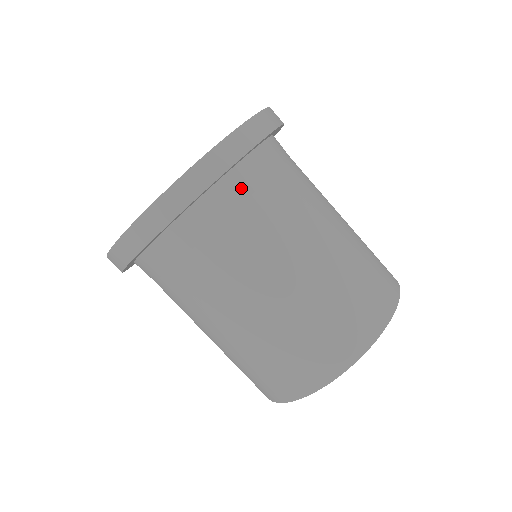
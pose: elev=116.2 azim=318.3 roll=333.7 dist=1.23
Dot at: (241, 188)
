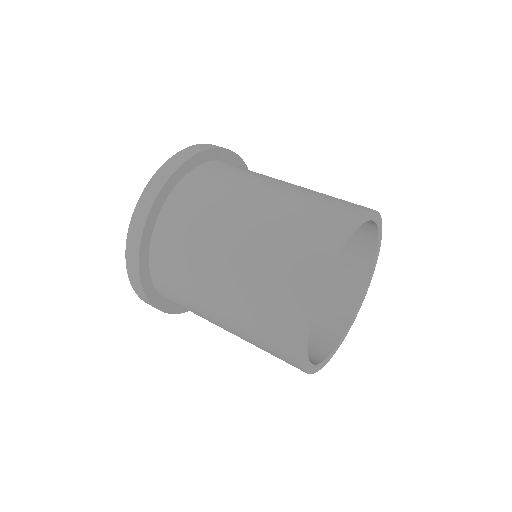
Dot at: (220, 166)
